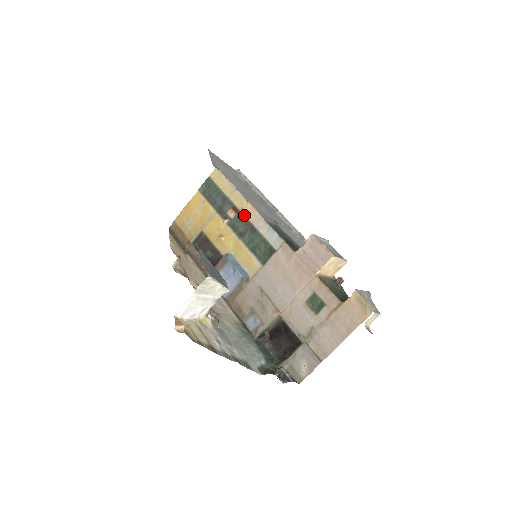
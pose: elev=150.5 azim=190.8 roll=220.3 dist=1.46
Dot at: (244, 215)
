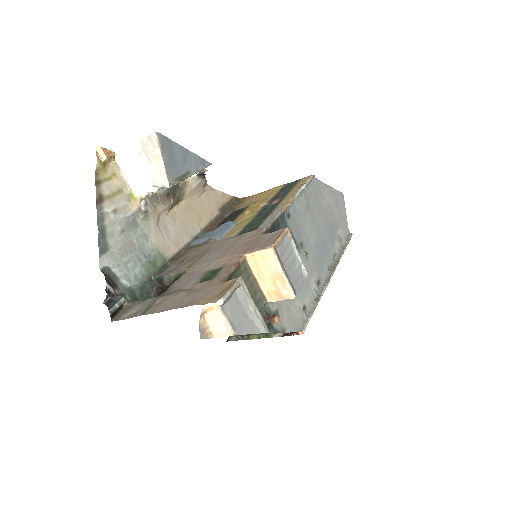
Dot at: (279, 204)
